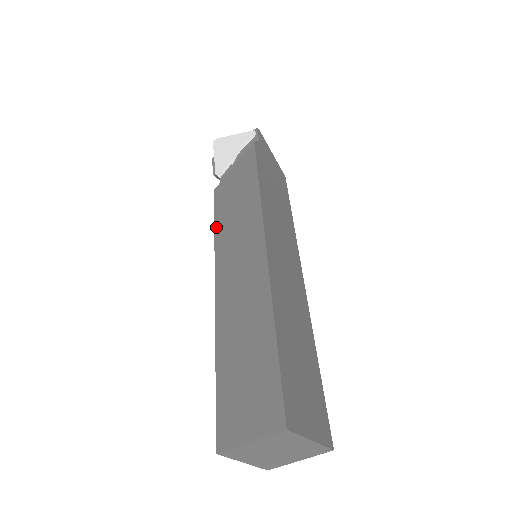
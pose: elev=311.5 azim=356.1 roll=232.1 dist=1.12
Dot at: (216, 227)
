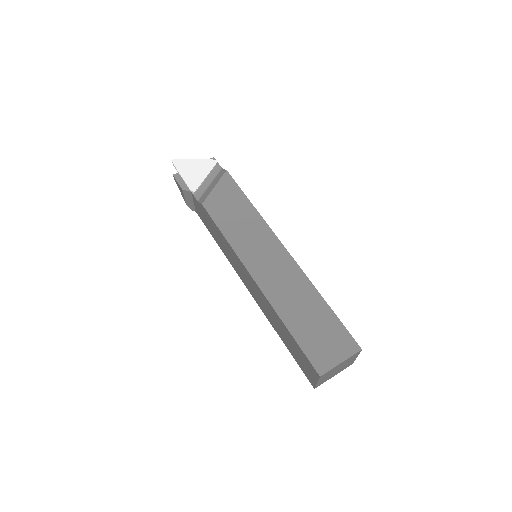
Dot at: (225, 234)
